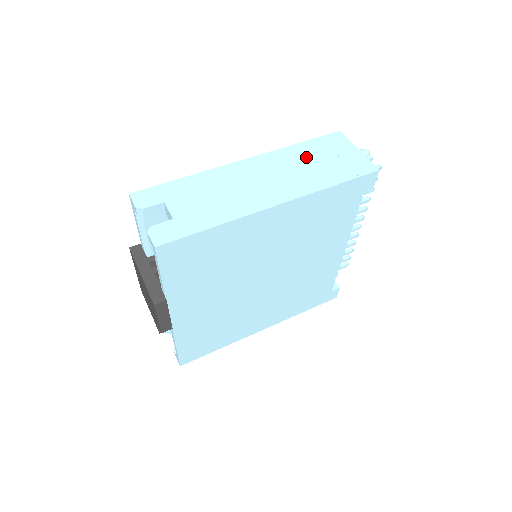
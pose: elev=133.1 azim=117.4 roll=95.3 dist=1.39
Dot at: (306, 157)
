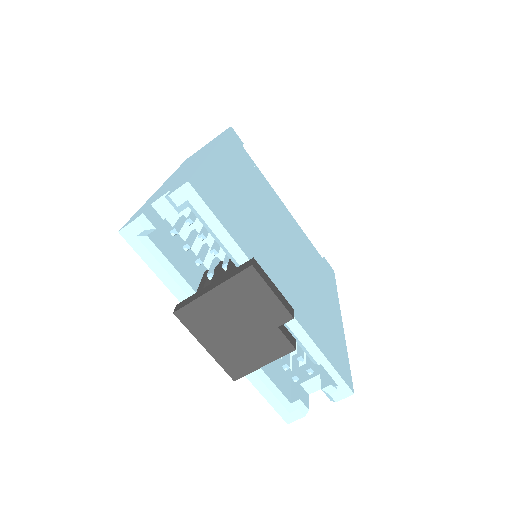
Dot at: occluded
